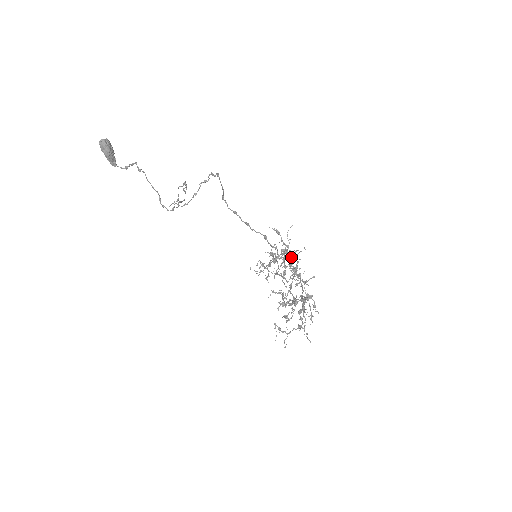
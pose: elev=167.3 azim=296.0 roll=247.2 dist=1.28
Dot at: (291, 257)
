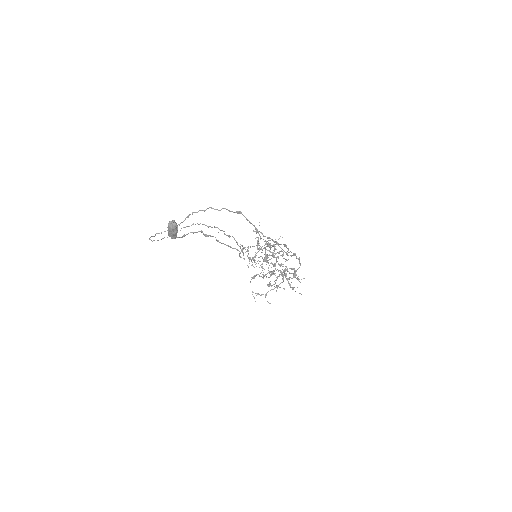
Dot at: occluded
